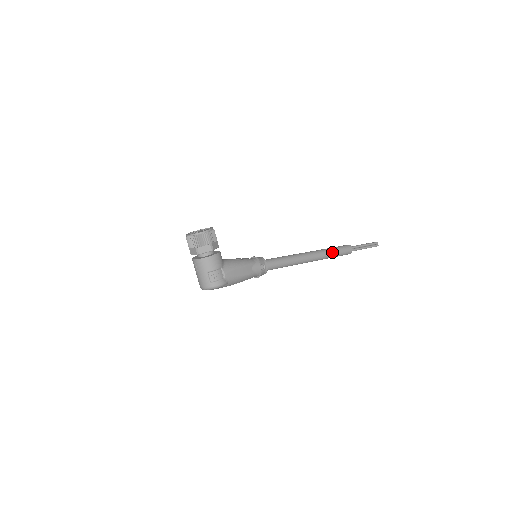
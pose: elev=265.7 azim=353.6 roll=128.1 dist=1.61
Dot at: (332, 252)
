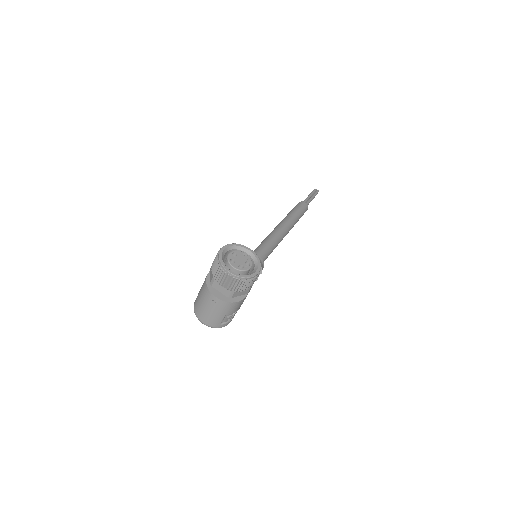
Dot at: (297, 221)
